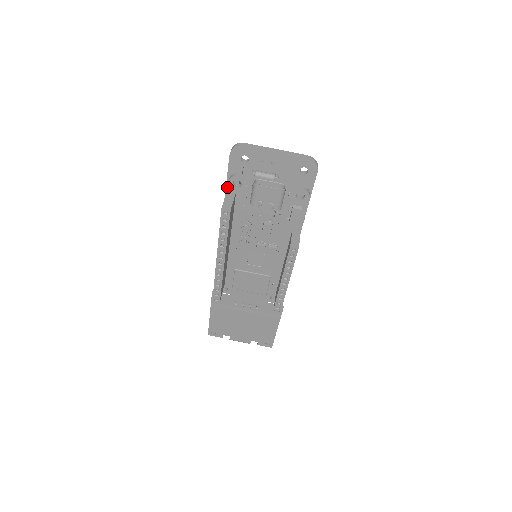
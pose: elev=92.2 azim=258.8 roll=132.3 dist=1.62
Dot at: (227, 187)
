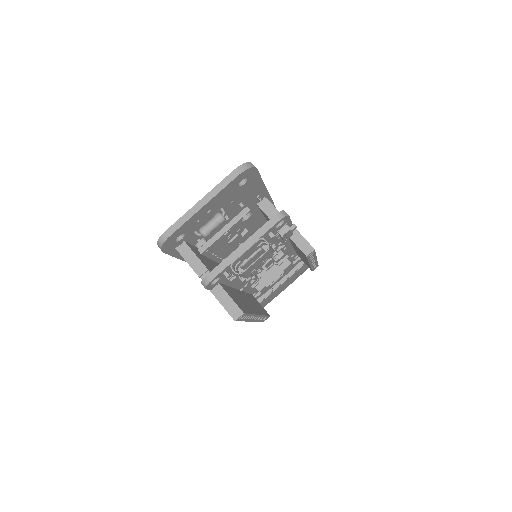
Dot at: (182, 259)
